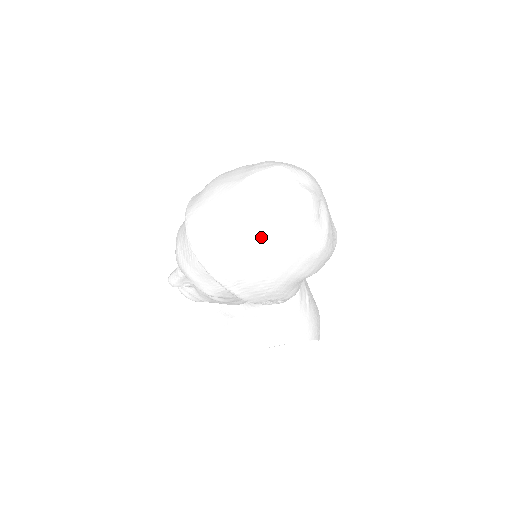
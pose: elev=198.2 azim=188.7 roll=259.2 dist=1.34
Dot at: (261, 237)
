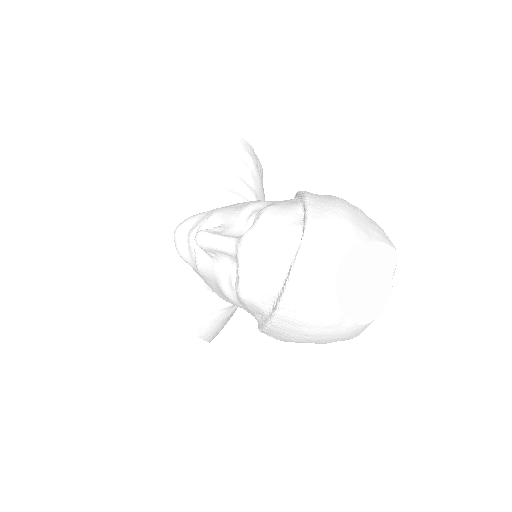
Dot at: (349, 307)
